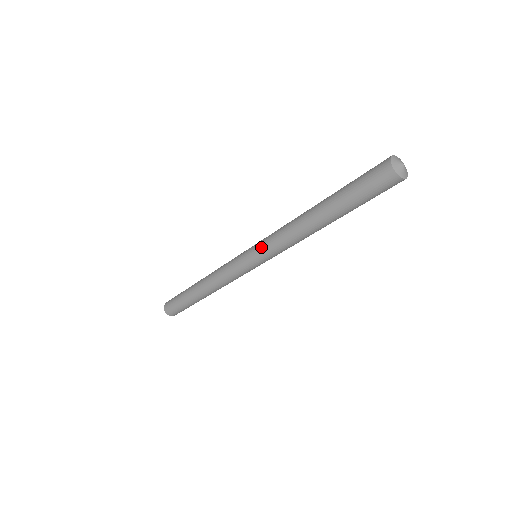
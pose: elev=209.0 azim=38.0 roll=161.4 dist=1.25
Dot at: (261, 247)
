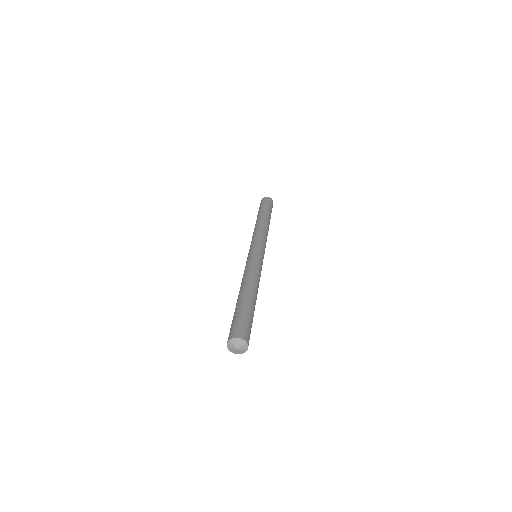
Dot at: occluded
